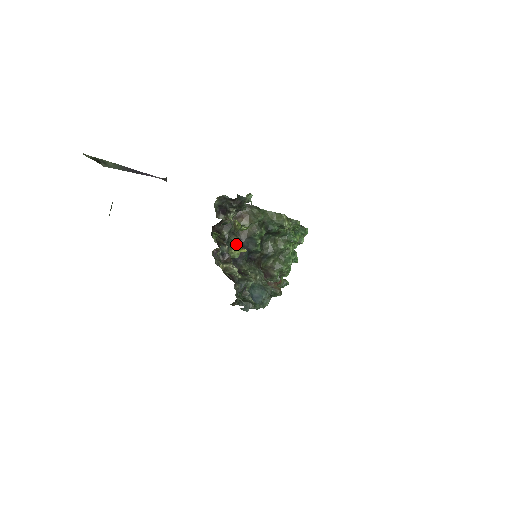
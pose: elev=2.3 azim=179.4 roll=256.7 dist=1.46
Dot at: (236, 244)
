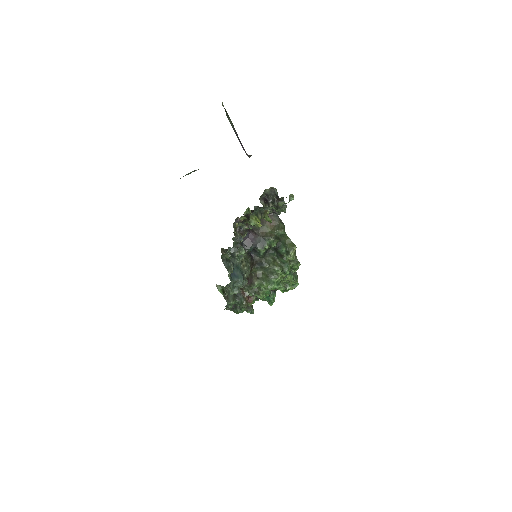
Dot at: (258, 218)
